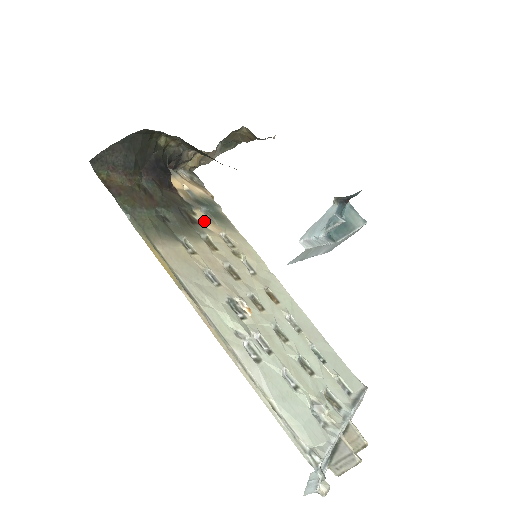
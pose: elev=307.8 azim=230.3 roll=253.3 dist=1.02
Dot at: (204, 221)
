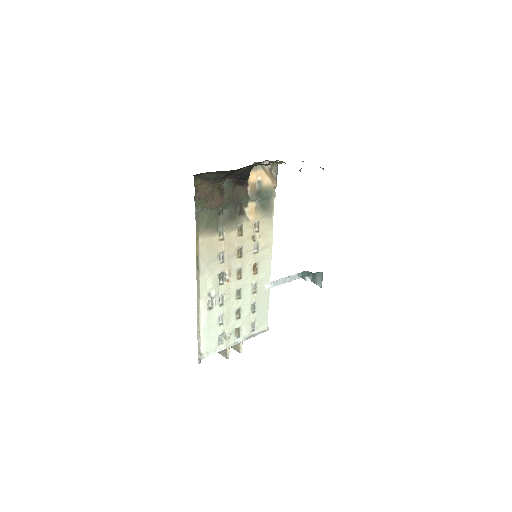
Dot at: (250, 211)
